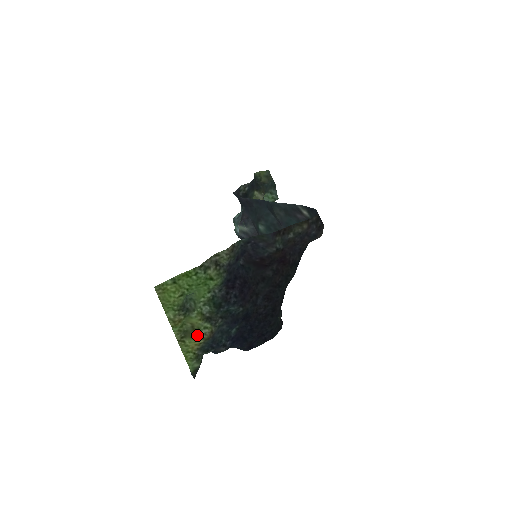
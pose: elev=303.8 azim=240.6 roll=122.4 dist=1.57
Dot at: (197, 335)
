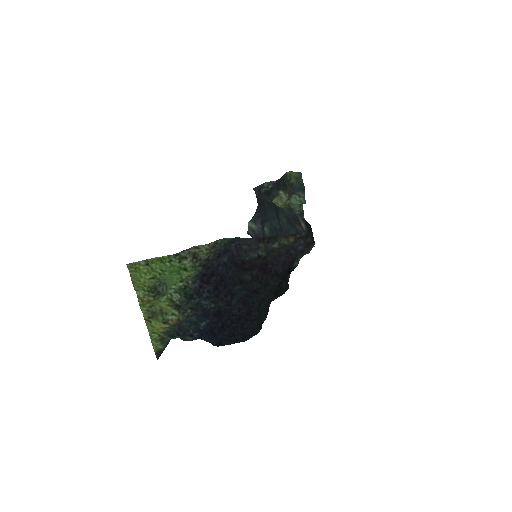
Dot at: (163, 319)
